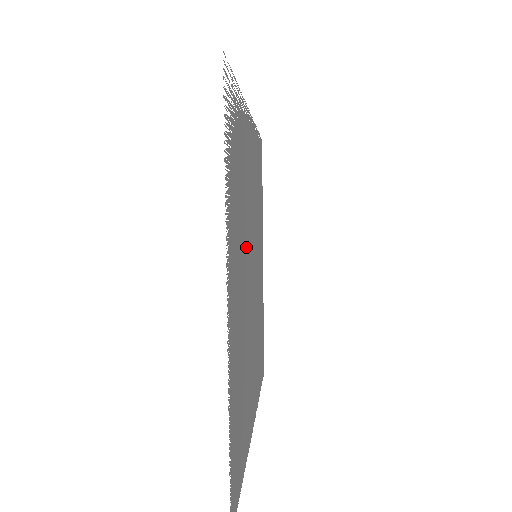
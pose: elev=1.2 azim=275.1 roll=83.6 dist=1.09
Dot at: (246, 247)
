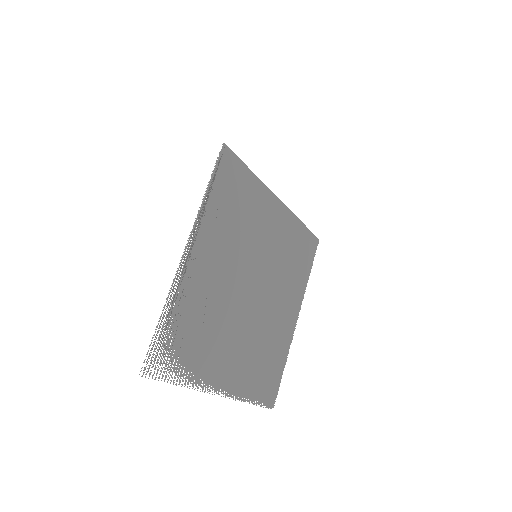
Dot at: (231, 314)
